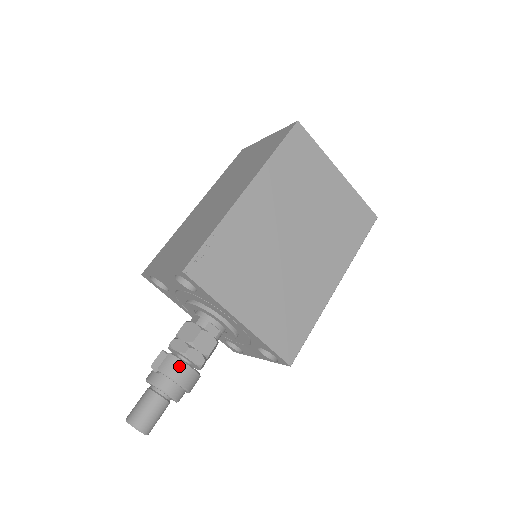
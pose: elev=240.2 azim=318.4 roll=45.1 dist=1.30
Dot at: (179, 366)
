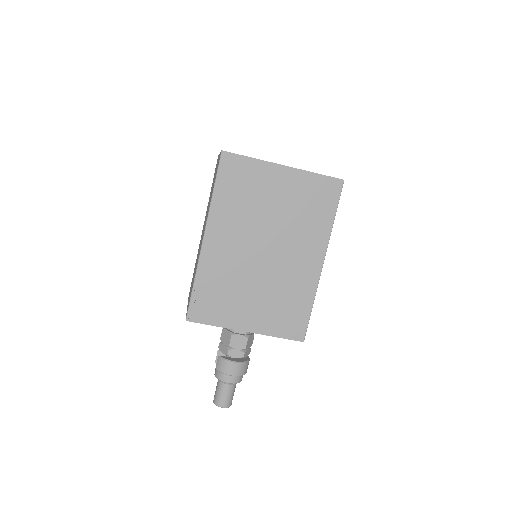
Dot at: (226, 365)
